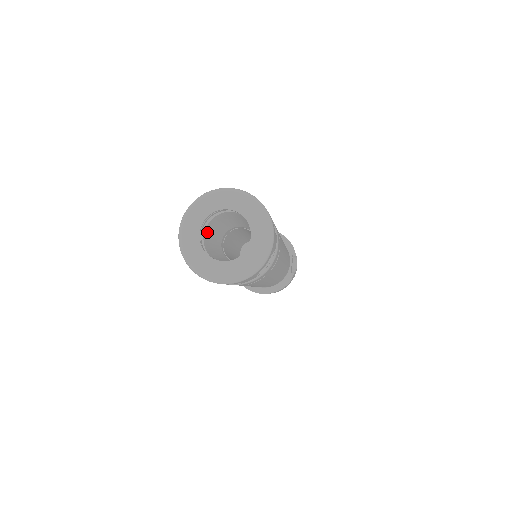
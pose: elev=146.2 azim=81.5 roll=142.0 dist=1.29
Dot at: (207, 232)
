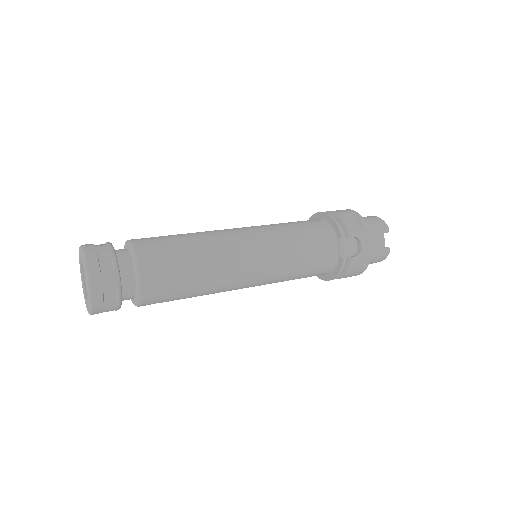
Dot at: occluded
